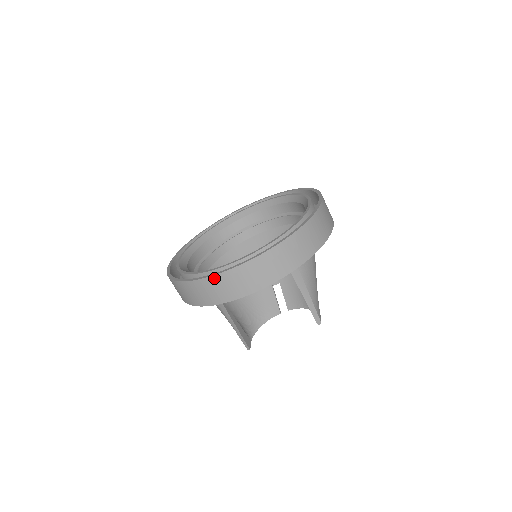
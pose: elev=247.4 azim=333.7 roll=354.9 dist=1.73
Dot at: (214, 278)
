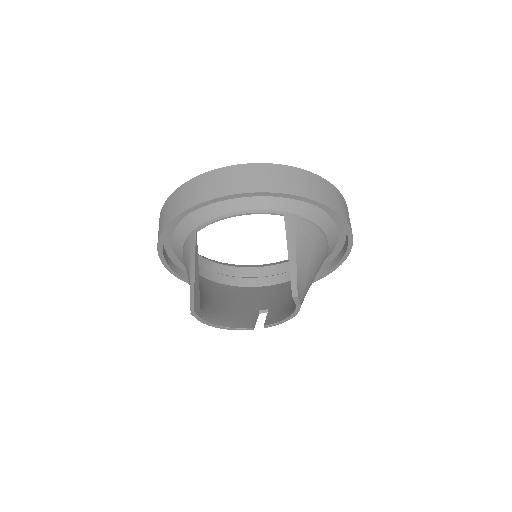
Dot at: (204, 176)
